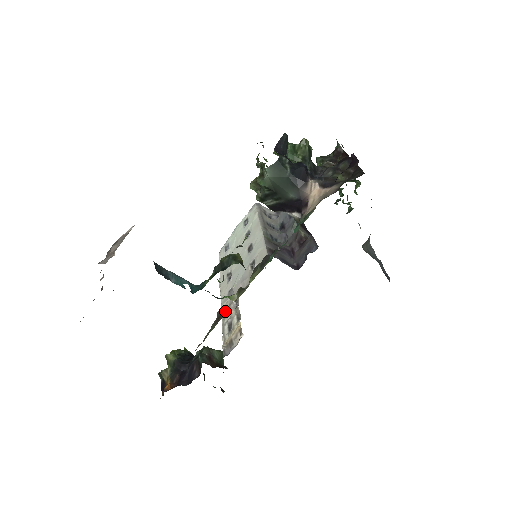
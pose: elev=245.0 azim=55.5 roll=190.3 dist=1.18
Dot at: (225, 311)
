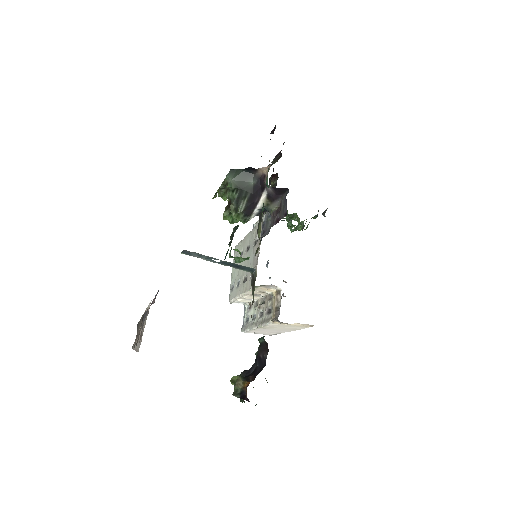
Dot at: (255, 270)
